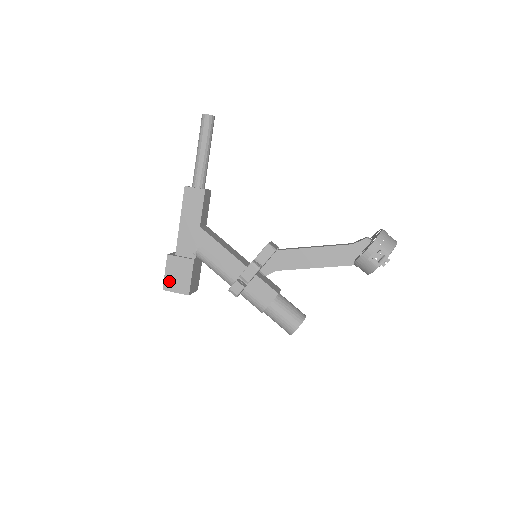
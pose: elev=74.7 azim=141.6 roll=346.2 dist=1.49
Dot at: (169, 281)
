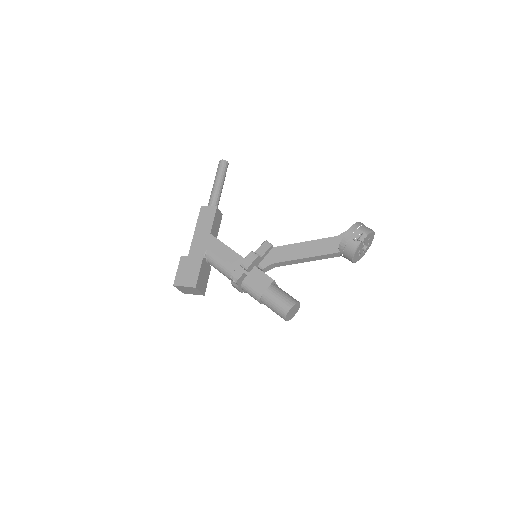
Dot at: (180, 277)
